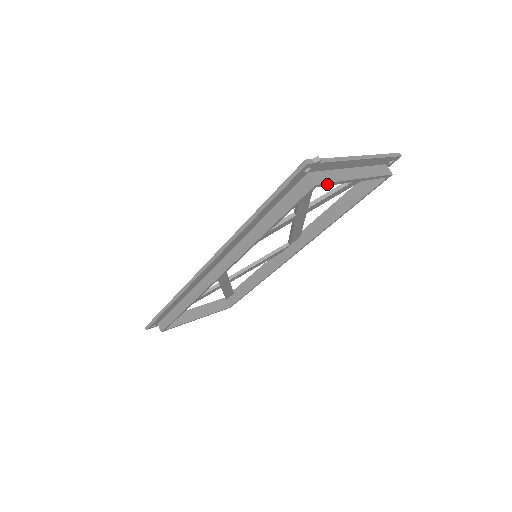
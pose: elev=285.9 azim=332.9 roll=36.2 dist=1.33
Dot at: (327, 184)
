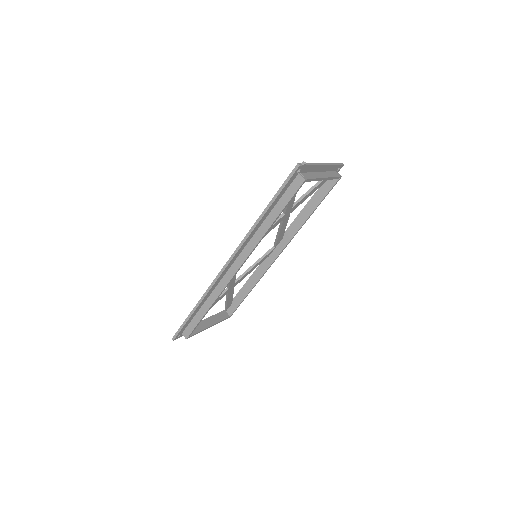
Dot at: (310, 180)
